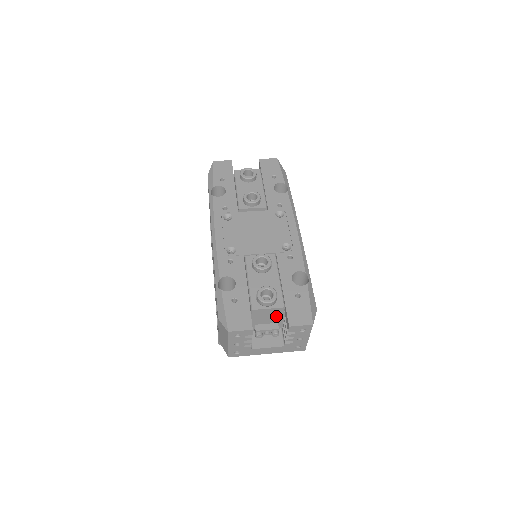
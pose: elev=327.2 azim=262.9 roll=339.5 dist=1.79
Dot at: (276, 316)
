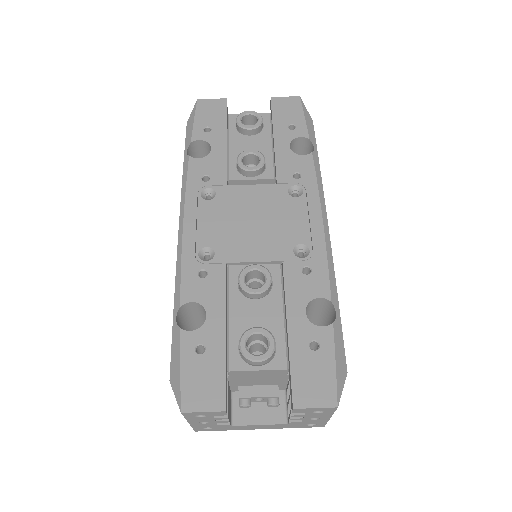
Dot at: (274, 378)
